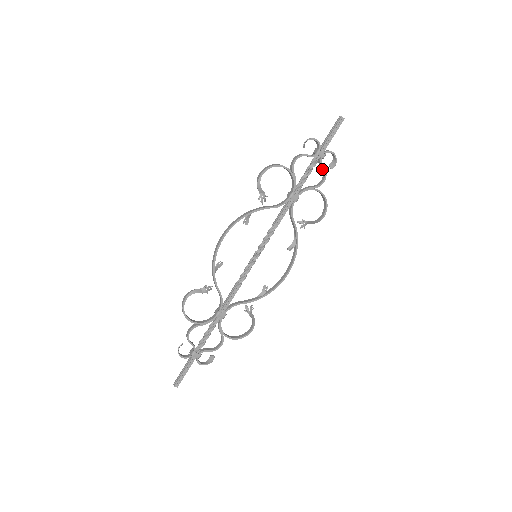
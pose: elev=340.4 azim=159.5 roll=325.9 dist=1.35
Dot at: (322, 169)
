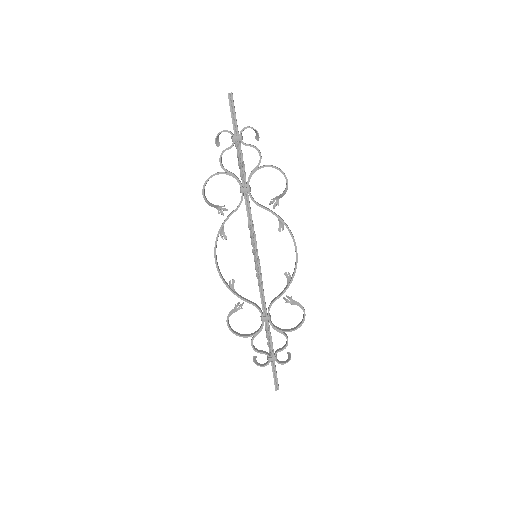
Dot at: occluded
